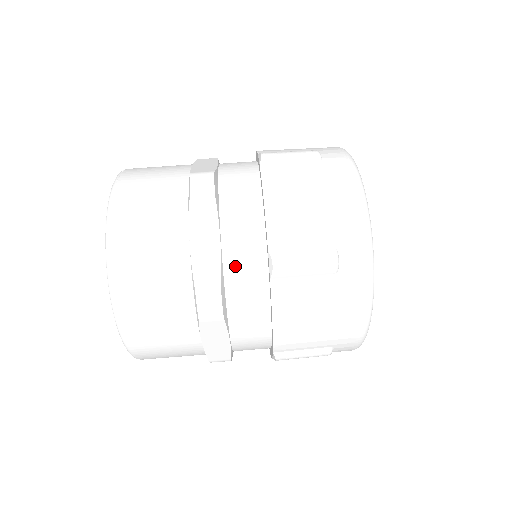
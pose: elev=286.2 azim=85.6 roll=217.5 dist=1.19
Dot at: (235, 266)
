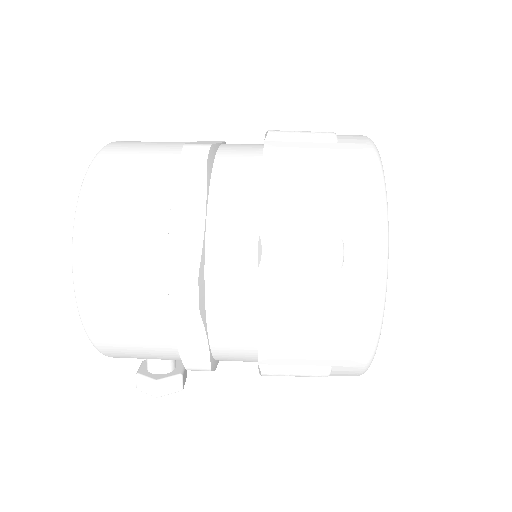
Dot at: (231, 148)
